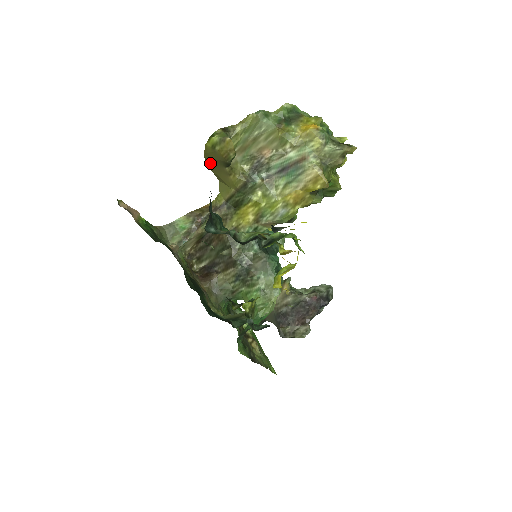
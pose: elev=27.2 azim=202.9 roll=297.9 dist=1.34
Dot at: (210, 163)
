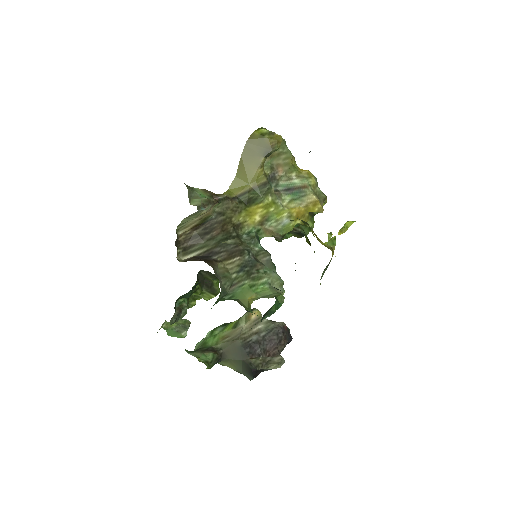
Dot at: (247, 150)
